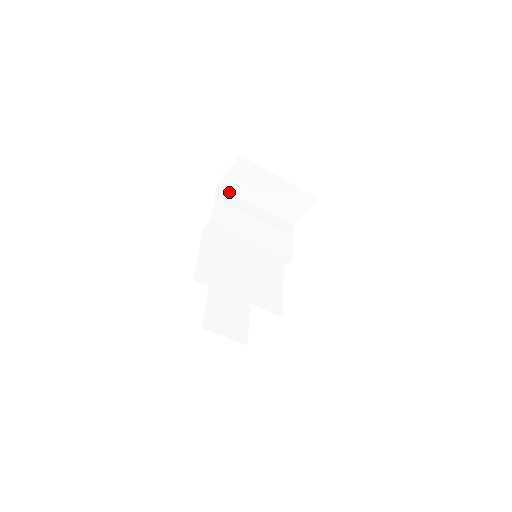
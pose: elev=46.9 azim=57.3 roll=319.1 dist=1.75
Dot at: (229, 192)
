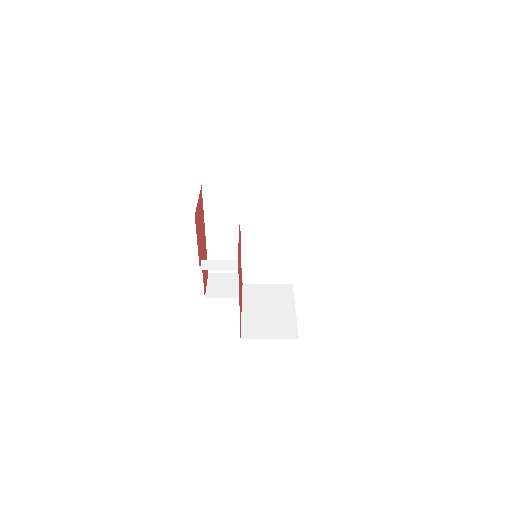
Dot at: occluded
